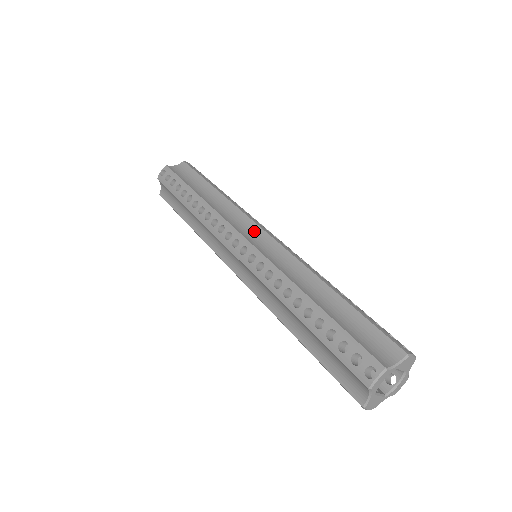
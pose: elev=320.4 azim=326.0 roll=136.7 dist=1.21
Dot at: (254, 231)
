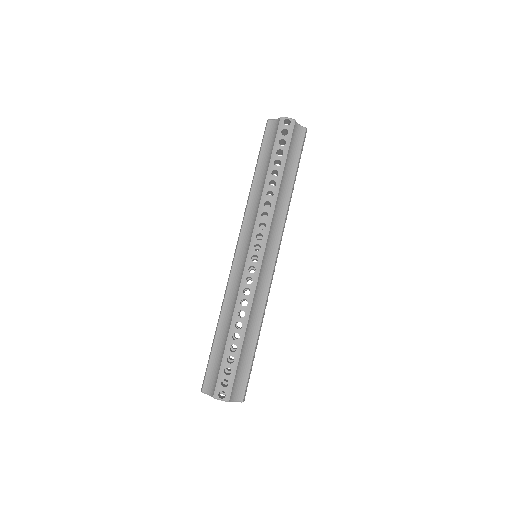
Dot at: (247, 243)
